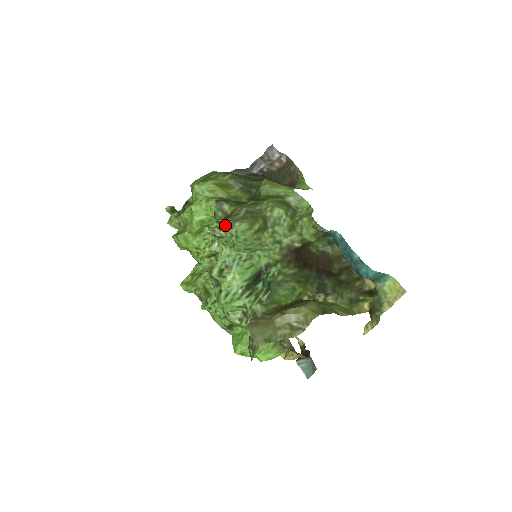
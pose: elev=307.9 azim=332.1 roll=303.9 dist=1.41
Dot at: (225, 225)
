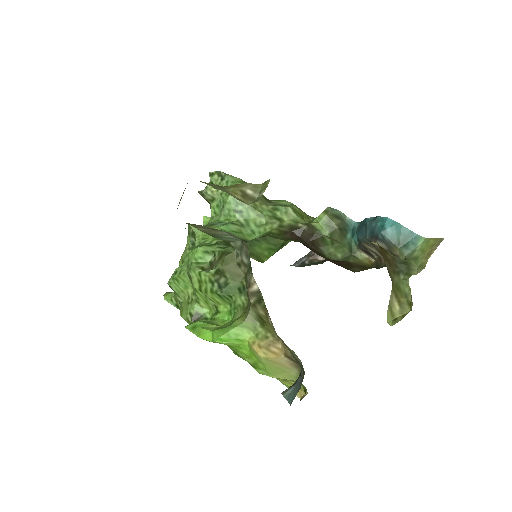
Dot at: (218, 178)
